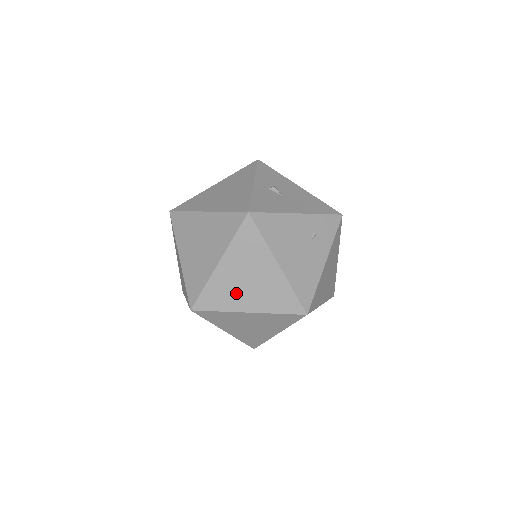
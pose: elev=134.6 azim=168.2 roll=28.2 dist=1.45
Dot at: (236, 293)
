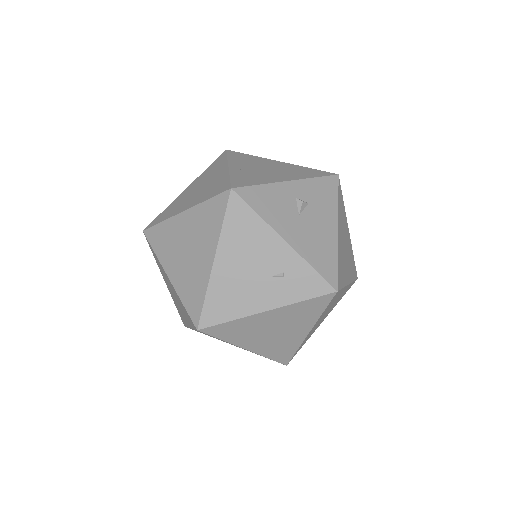
Dot at: (174, 251)
